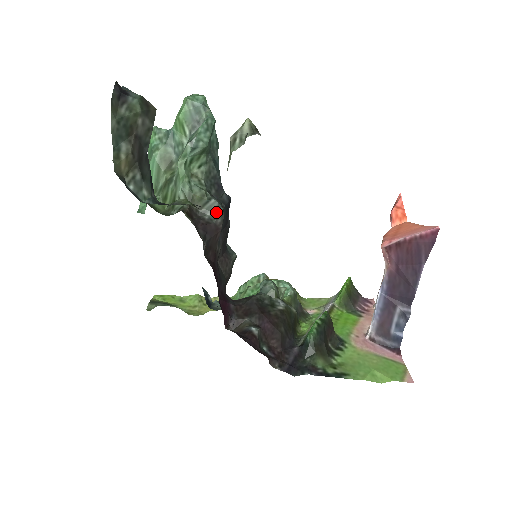
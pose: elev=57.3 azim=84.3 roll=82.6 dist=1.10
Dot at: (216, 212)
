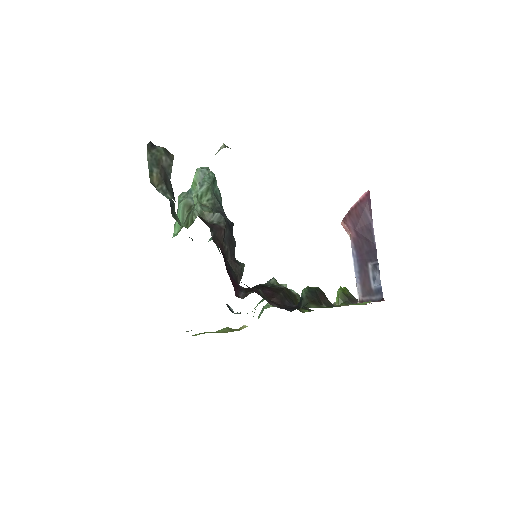
Dot at: (220, 220)
